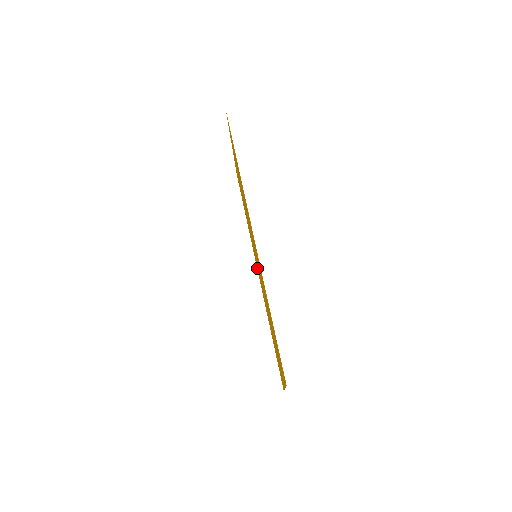
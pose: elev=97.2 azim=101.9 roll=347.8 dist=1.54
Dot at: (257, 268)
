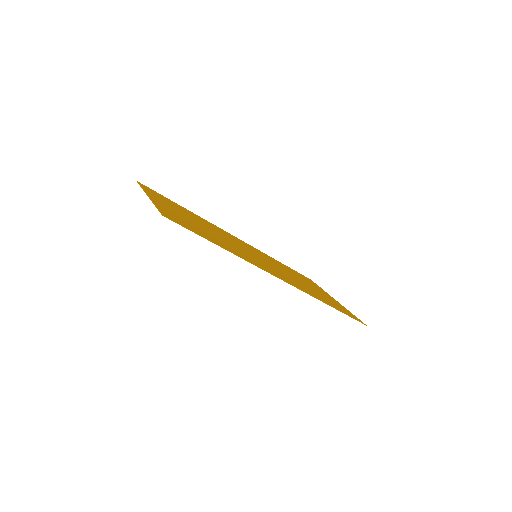
Dot at: occluded
